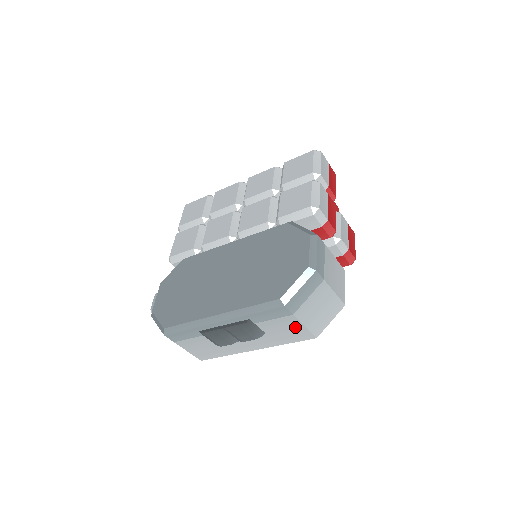
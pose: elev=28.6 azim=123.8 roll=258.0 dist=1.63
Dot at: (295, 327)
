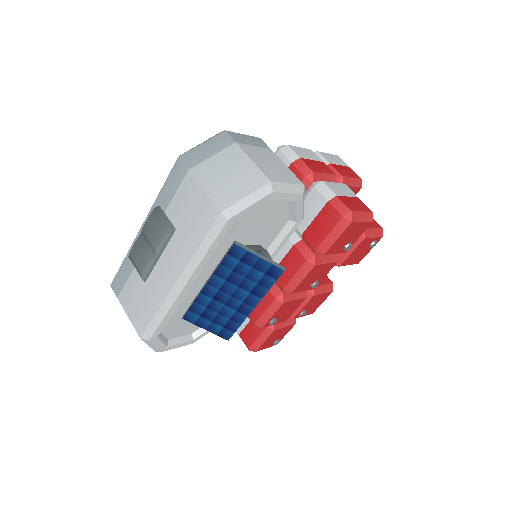
Dot at: (196, 198)
